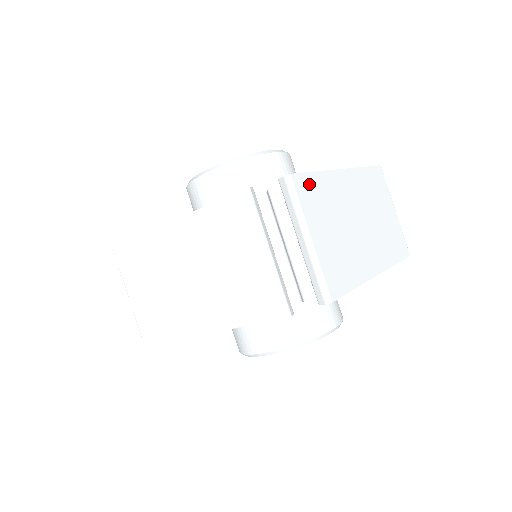
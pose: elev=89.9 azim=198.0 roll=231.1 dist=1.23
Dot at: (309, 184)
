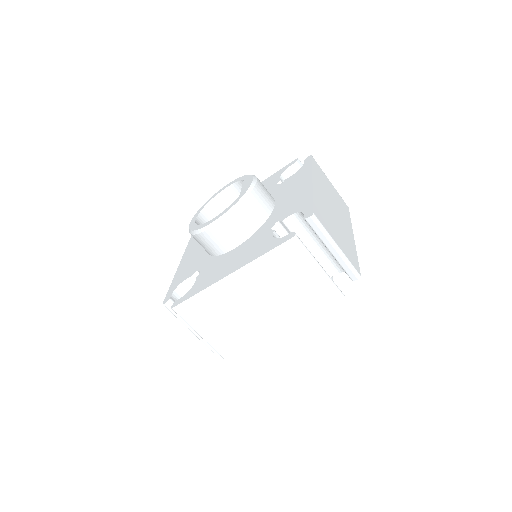
Dot at: (318, 210)
